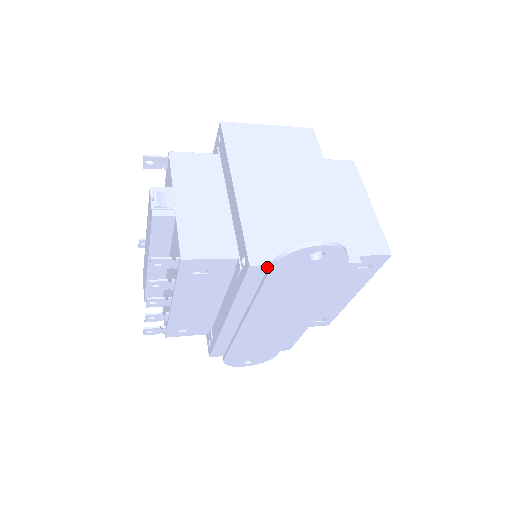
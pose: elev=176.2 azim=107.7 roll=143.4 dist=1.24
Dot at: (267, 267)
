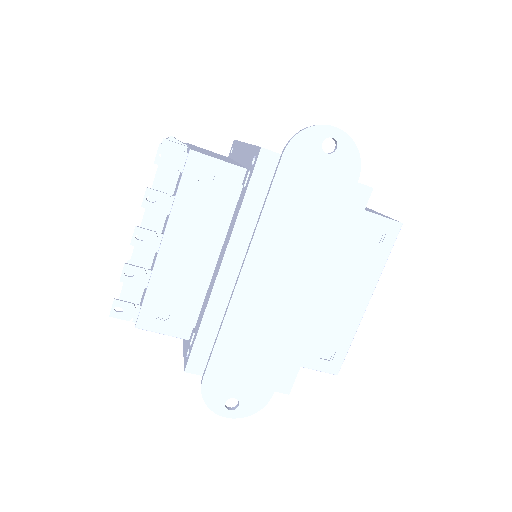
Dot at: (278, 158)
